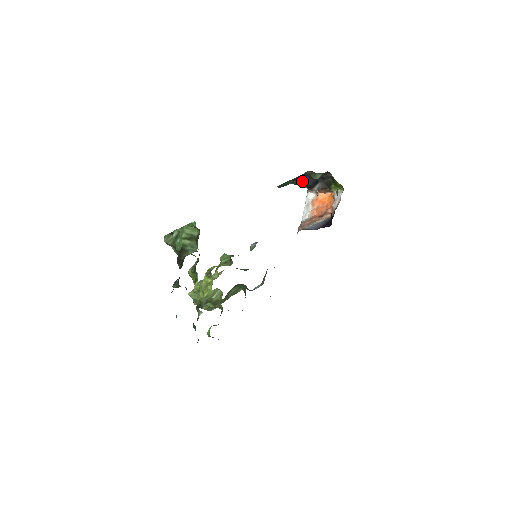
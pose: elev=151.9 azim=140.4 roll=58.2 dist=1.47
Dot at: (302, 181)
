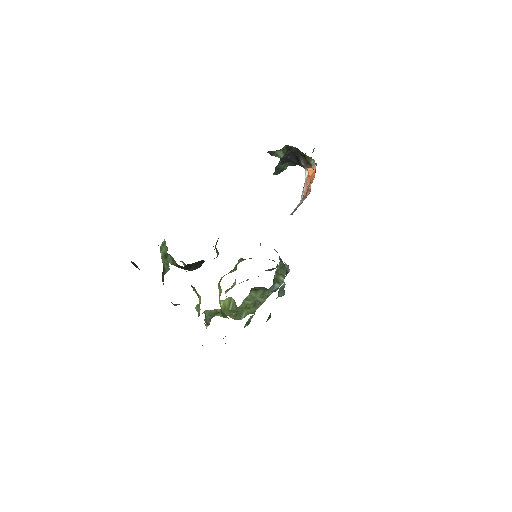
Dot at: (289, 161)
